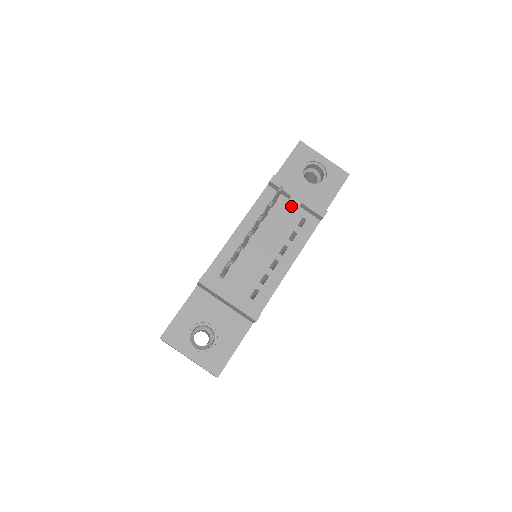
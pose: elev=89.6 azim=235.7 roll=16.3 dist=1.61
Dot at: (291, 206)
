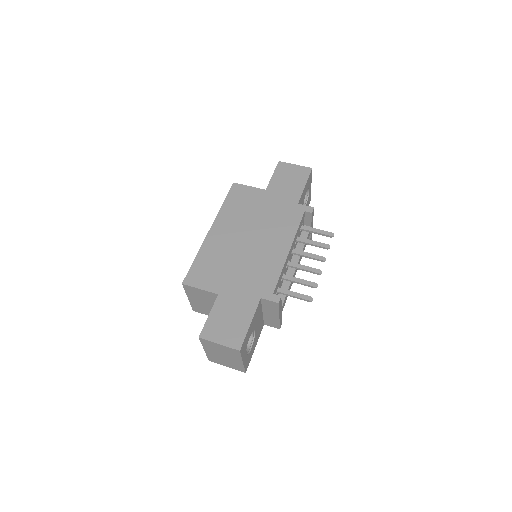
Dot at: (309, 235)
